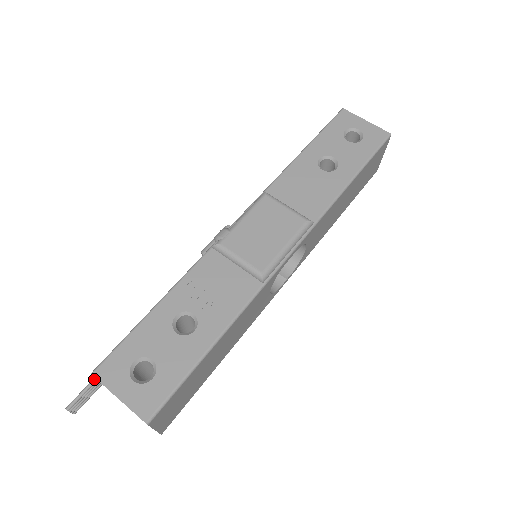
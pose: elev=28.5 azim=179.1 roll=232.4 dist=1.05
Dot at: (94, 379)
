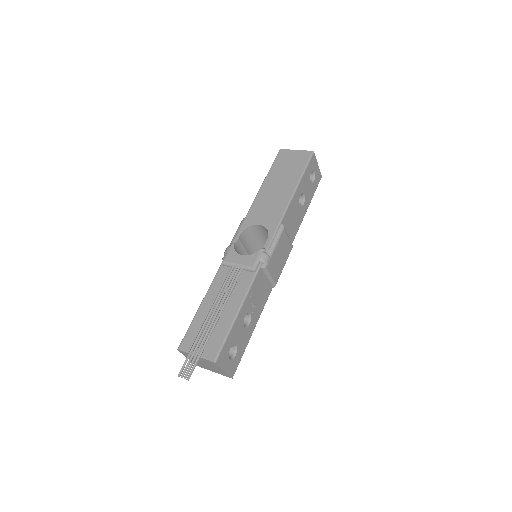
Dot at: (199, 358)
